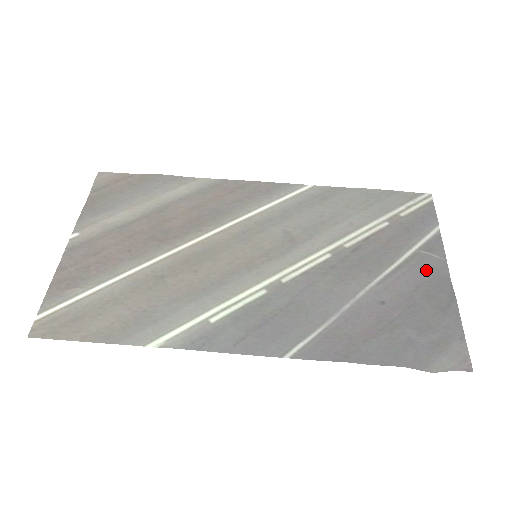
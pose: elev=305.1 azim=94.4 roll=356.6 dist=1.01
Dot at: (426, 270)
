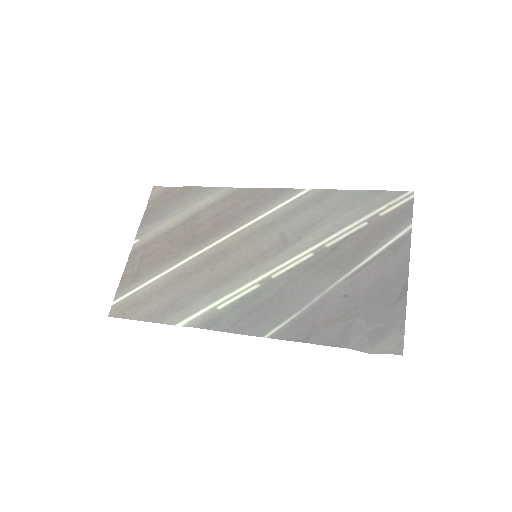
Dot at: (389, 267)
